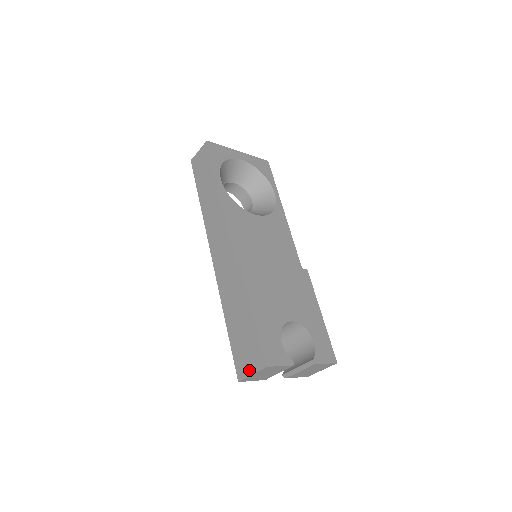
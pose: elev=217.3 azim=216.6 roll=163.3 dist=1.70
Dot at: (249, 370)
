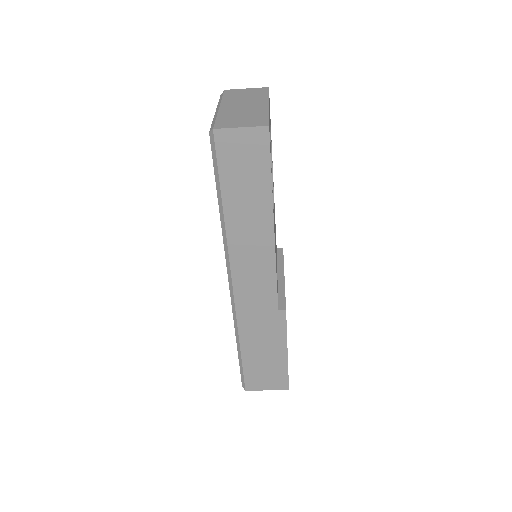
Dot at: (265, 387)
